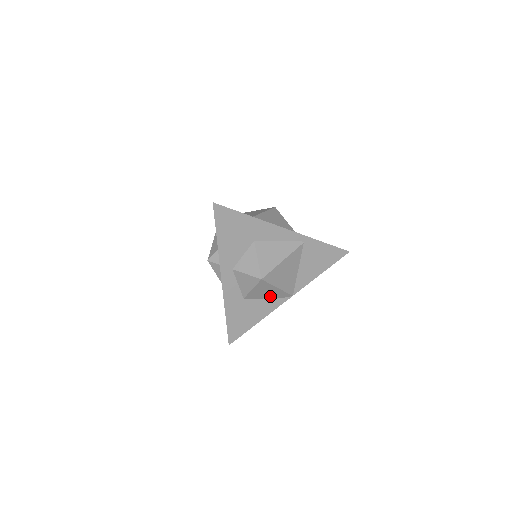
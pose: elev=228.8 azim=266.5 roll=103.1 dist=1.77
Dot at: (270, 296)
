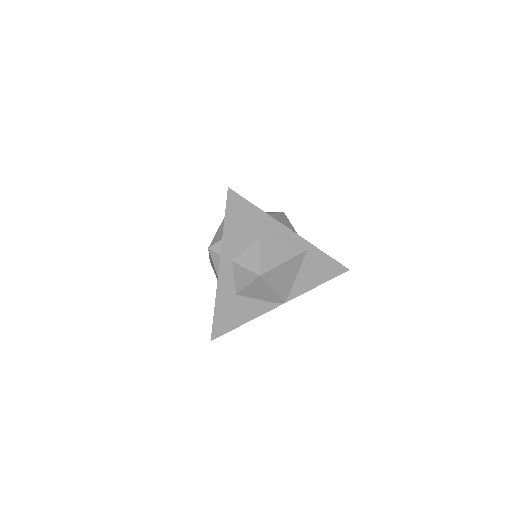
Dot at: (263, 298)
